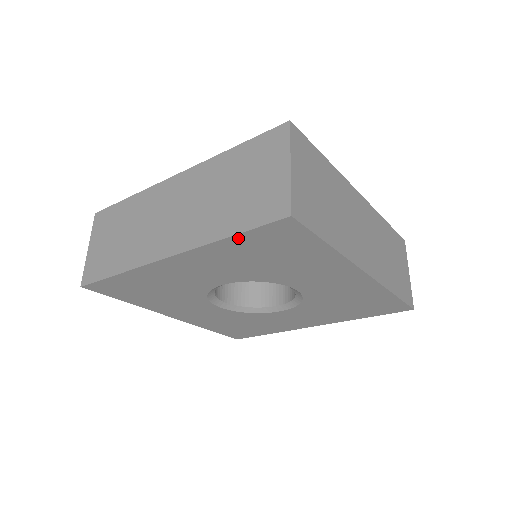
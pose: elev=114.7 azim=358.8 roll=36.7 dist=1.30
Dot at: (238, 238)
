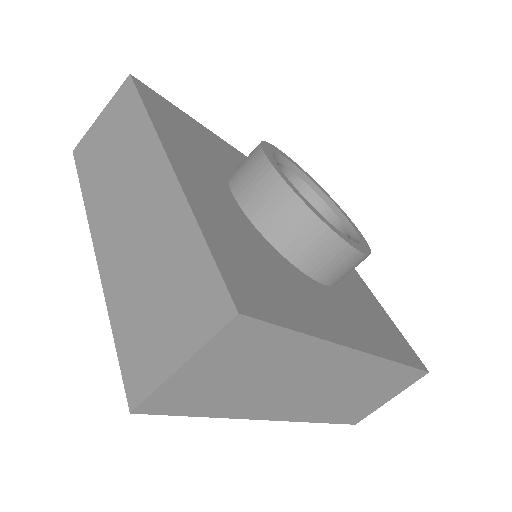
Dot at: occluded
